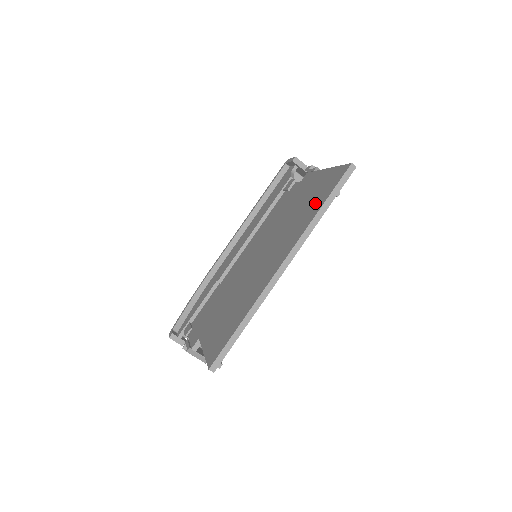
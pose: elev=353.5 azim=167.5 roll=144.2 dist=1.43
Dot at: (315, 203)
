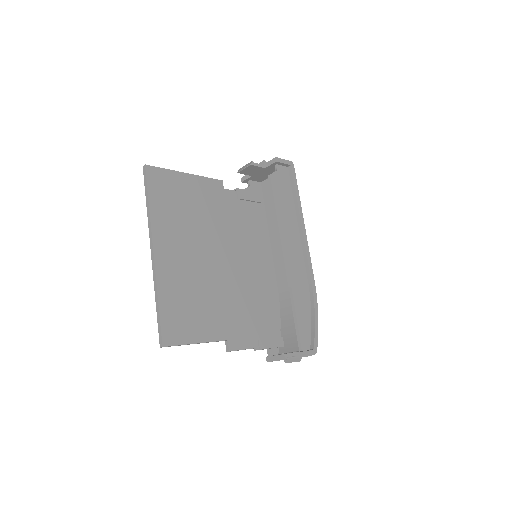
Dot at: (161, 202)
